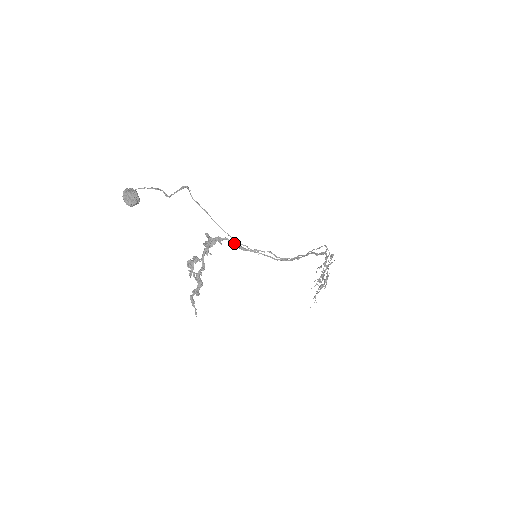
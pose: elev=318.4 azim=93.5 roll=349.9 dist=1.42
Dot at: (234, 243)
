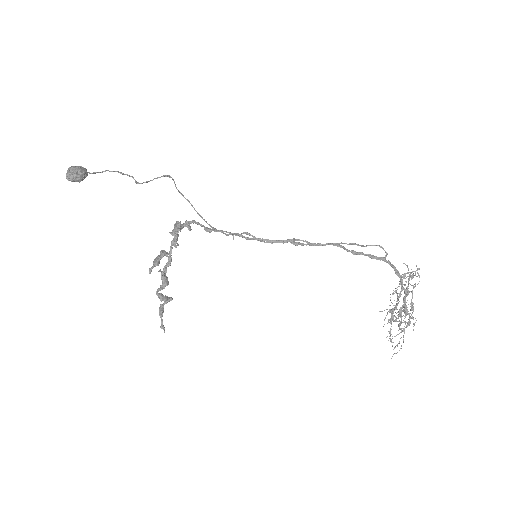
Dot at: (200, 225)
